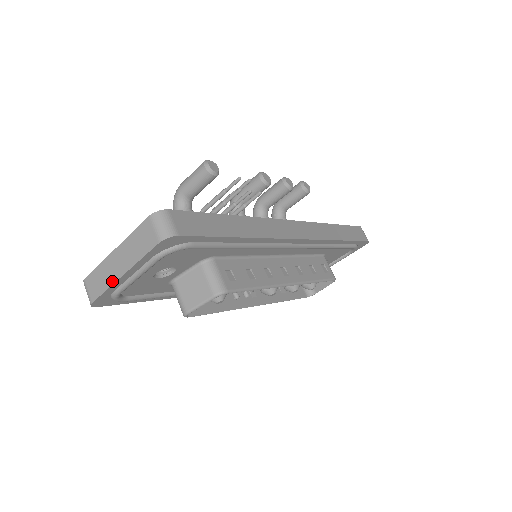
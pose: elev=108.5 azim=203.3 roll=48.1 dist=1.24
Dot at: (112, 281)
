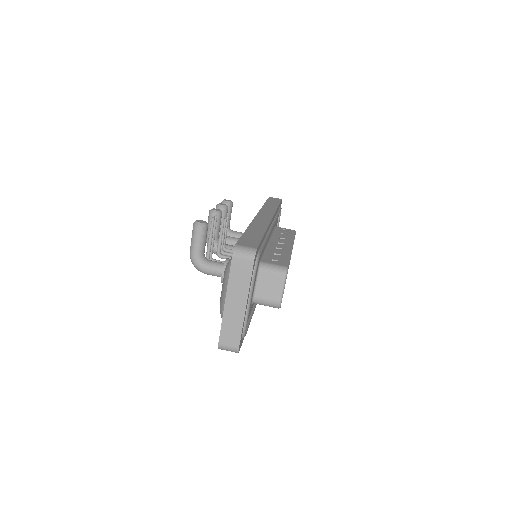
Dot at: (242, 318)
